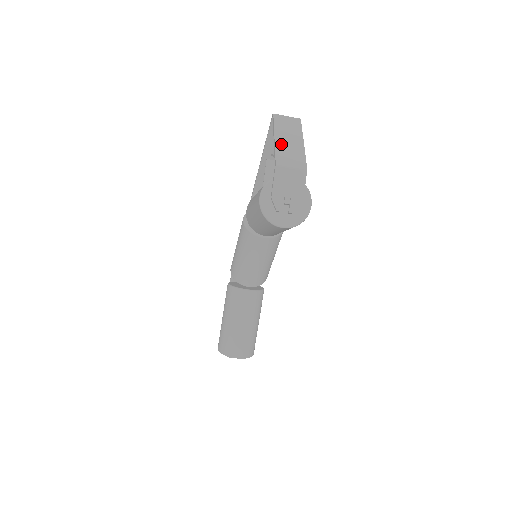
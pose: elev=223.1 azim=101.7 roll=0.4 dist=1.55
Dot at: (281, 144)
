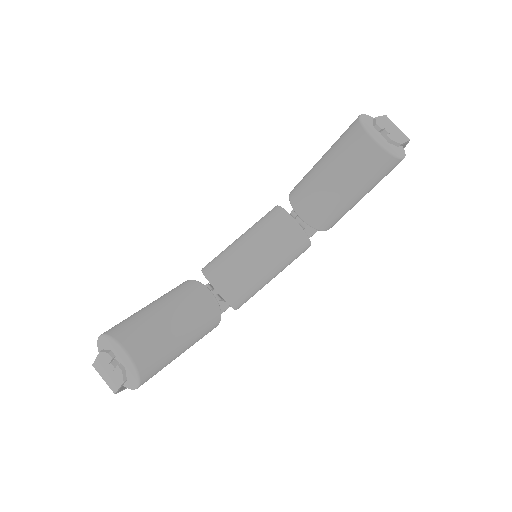
Dot at: occluded
